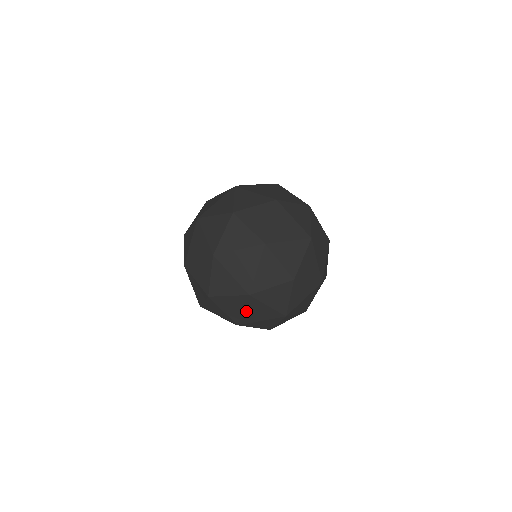
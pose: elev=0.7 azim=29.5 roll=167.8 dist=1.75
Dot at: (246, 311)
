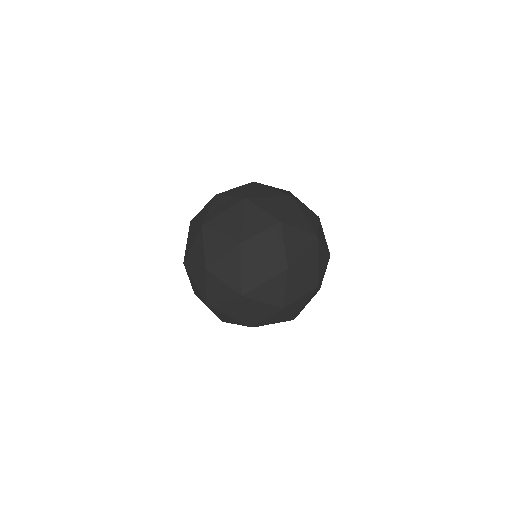
Dot at: (304, 254)
